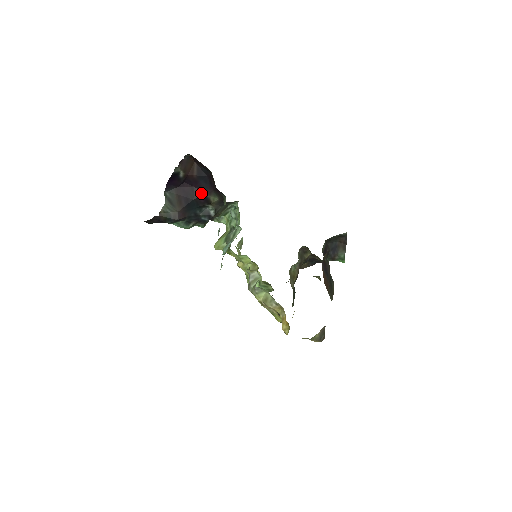
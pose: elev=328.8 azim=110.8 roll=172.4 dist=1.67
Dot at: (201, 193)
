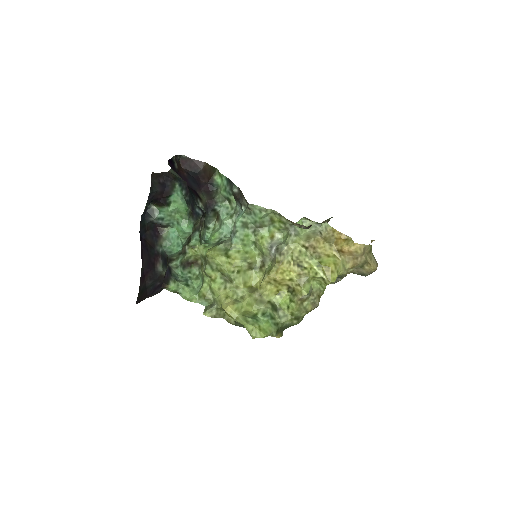
Dot at: (192, 189)
